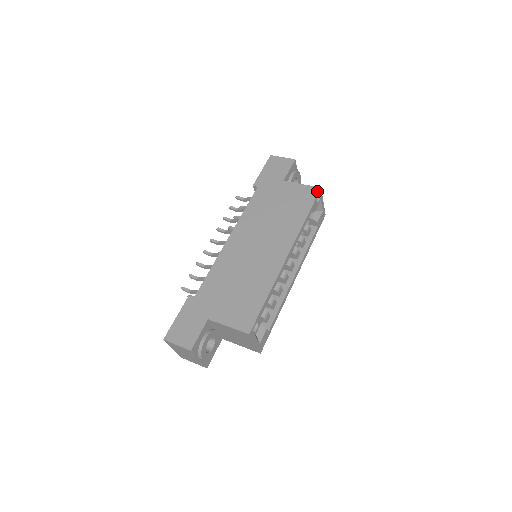
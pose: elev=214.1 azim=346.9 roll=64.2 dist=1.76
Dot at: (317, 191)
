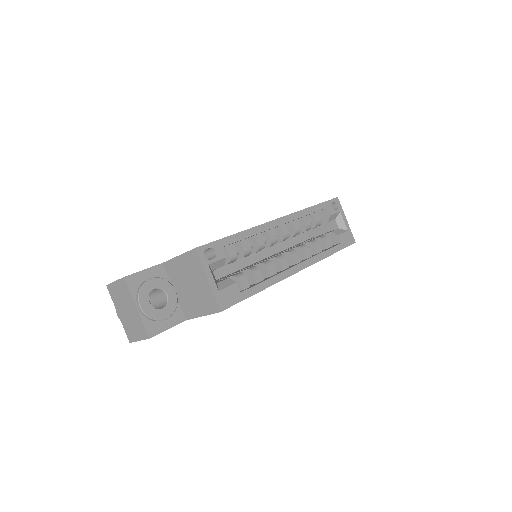
Dot at: (332, 199)
